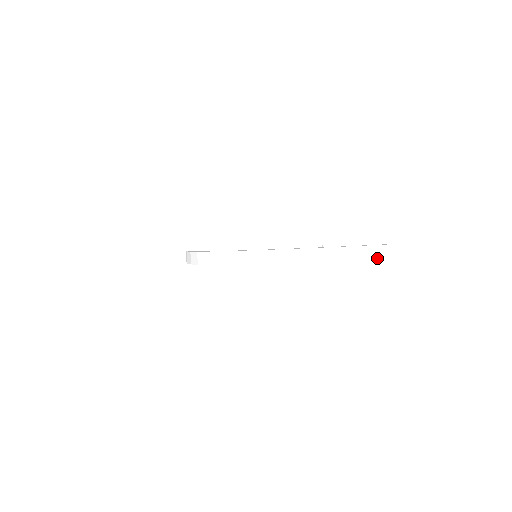
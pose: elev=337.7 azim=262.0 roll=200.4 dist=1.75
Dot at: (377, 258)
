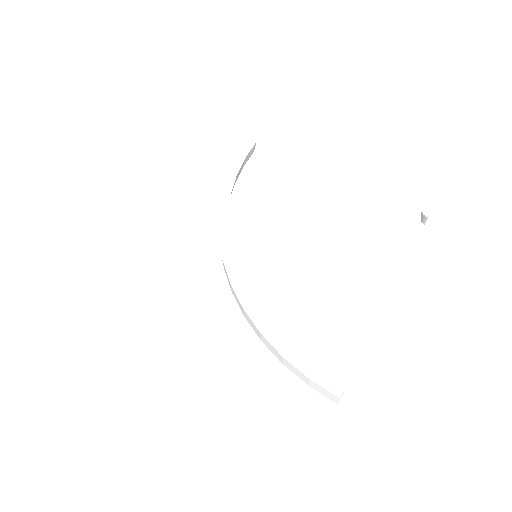
Dot at: (325, 395)
